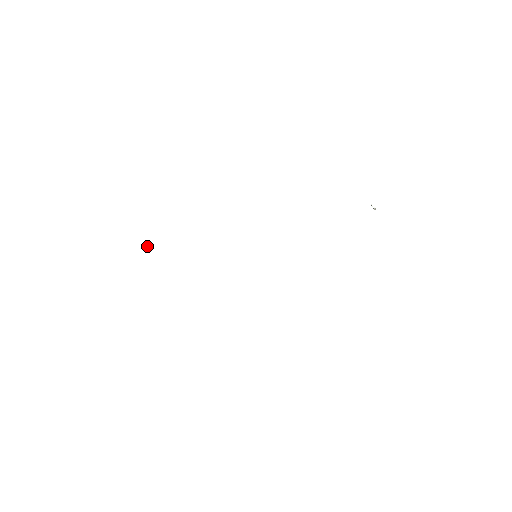
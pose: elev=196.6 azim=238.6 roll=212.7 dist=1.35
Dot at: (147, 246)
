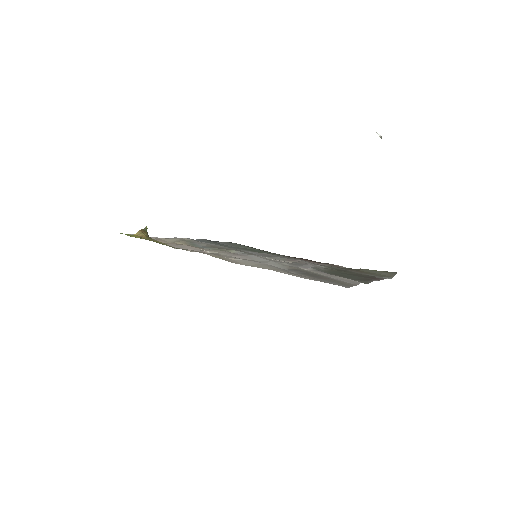
Dot at: (146, 229)
